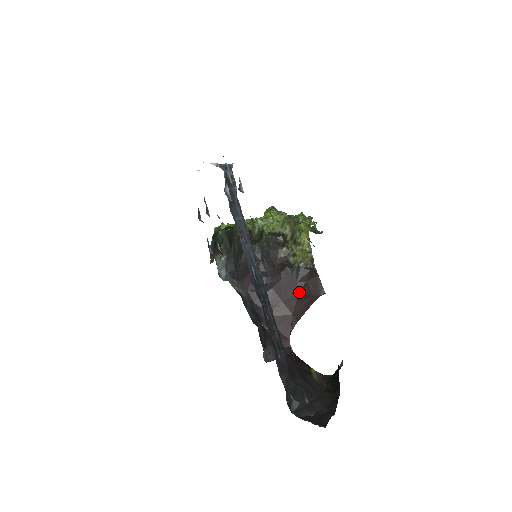
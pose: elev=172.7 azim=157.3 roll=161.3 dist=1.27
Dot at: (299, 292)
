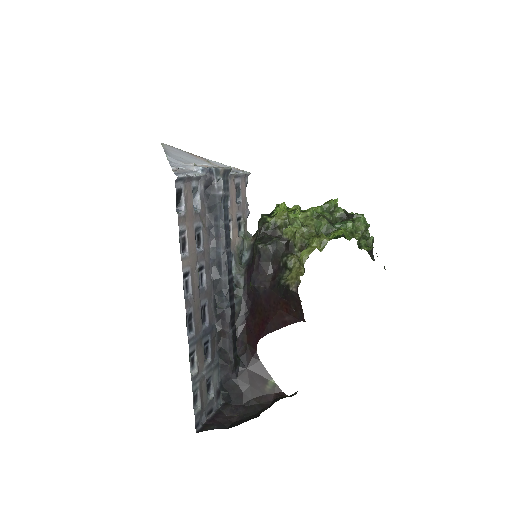
Dot at: (281, 307)
